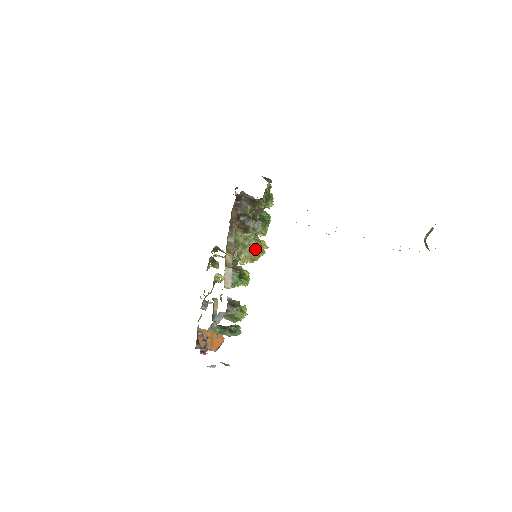
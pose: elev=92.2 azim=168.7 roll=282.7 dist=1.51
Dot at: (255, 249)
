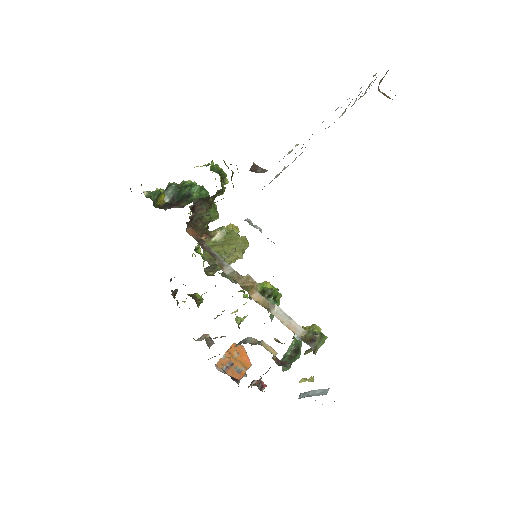
Dot at: (238, 246)
